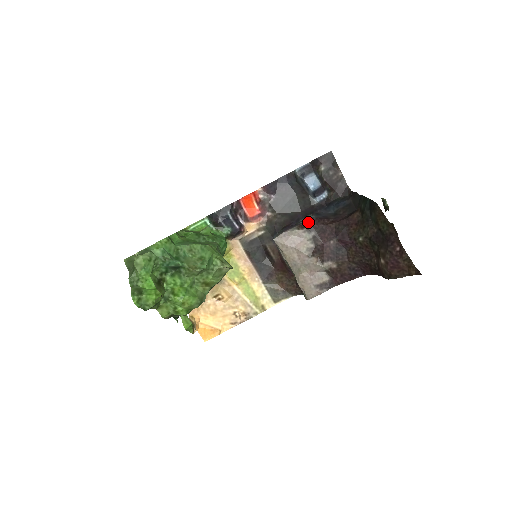
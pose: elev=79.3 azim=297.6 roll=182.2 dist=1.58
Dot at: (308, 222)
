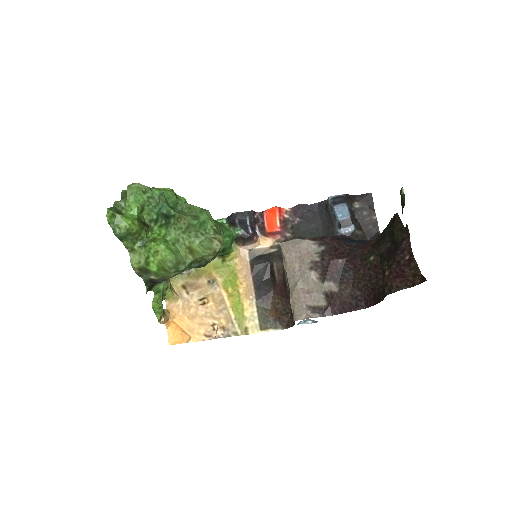
Dot at: (322, 237)
